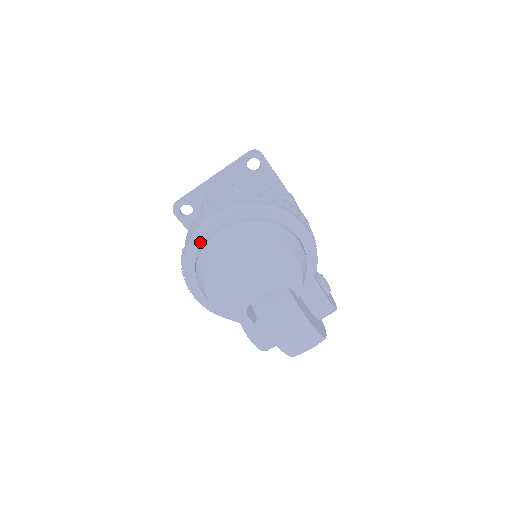
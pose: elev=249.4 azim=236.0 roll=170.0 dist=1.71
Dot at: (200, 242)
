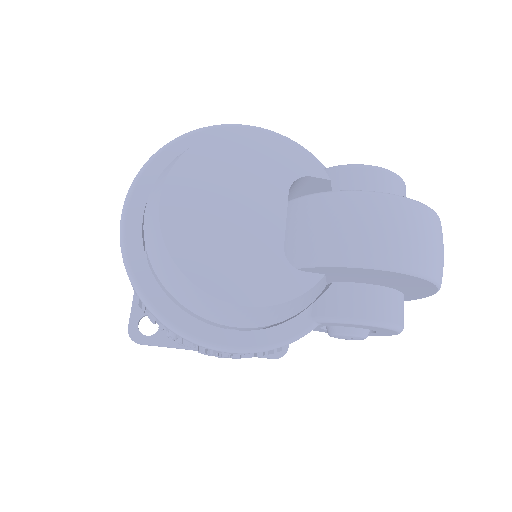
Dot at: (140, 257)
